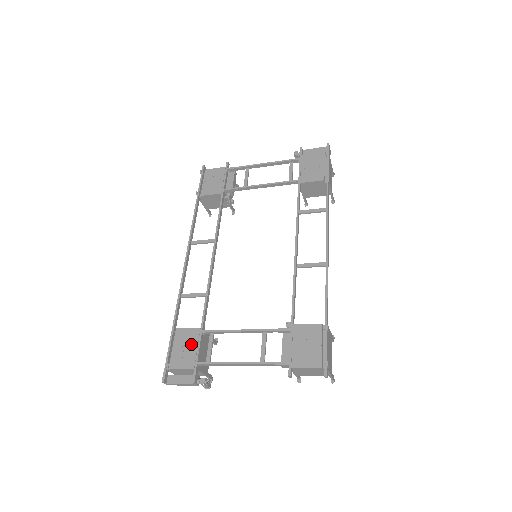
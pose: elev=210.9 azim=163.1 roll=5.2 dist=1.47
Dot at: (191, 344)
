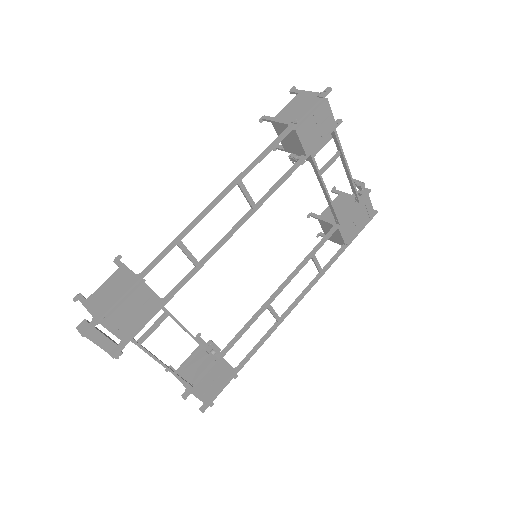
Dot at: (143, 314)
